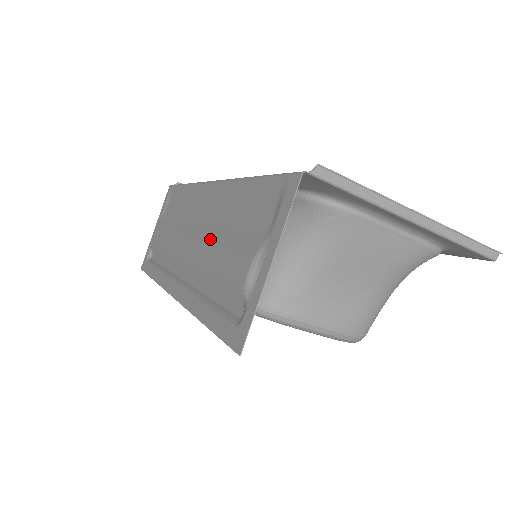
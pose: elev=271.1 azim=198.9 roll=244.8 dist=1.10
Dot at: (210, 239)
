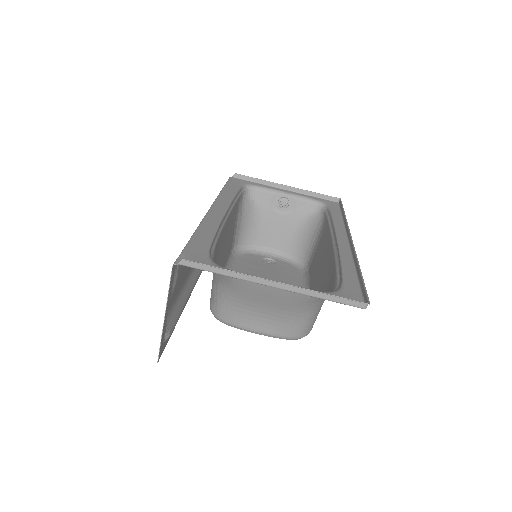
Dot at: occluded
